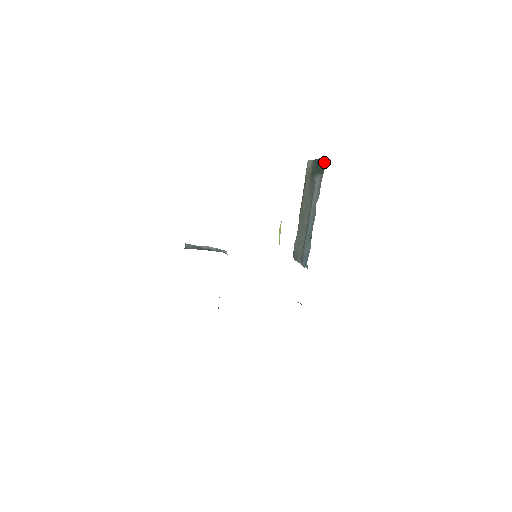
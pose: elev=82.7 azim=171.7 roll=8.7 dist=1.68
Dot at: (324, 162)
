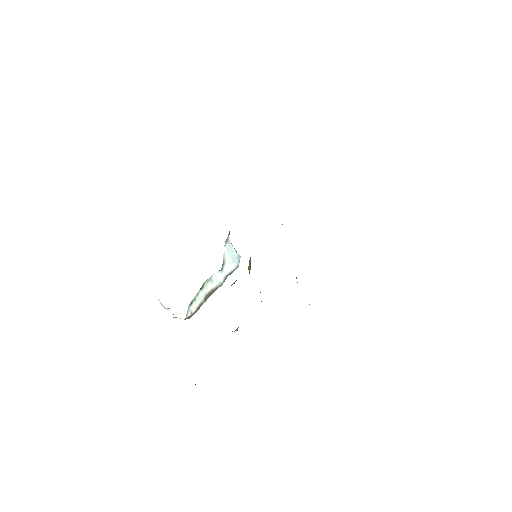
Dot at: occluded
